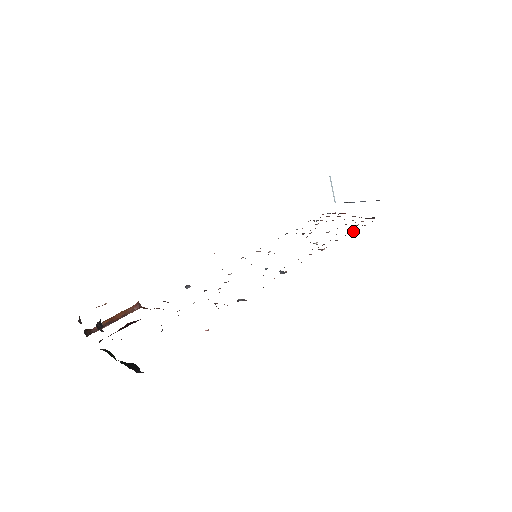
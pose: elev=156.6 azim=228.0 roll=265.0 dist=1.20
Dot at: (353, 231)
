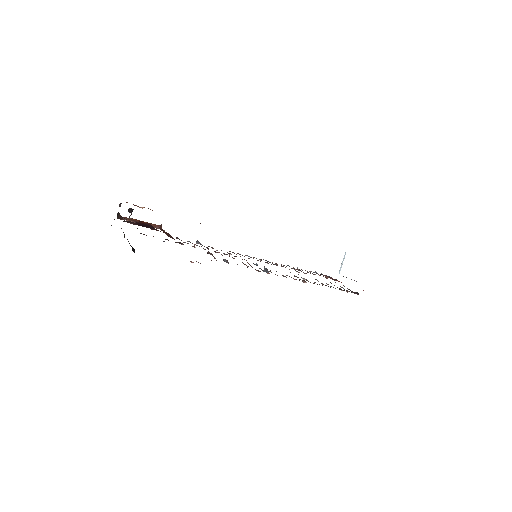
Dot at: (335, 288)
